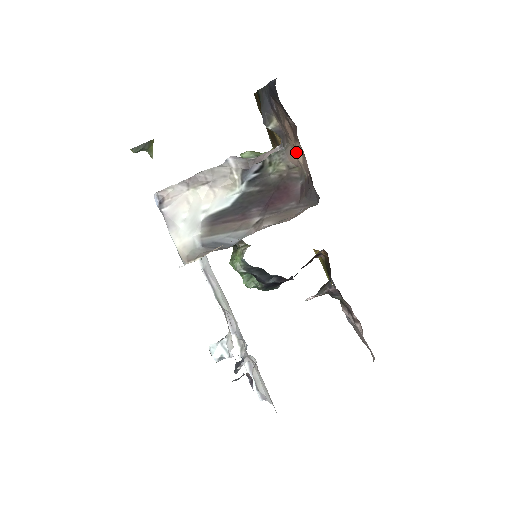
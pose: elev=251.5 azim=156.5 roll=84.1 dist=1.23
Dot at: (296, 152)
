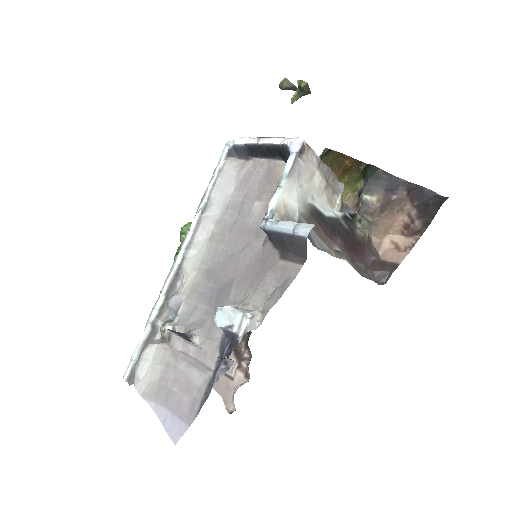
Dot at: (386, 237)
